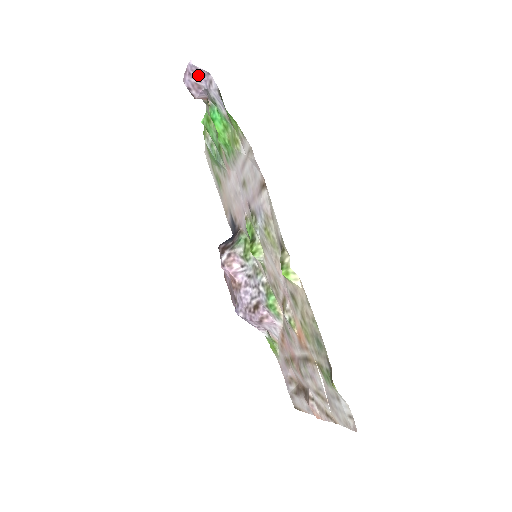
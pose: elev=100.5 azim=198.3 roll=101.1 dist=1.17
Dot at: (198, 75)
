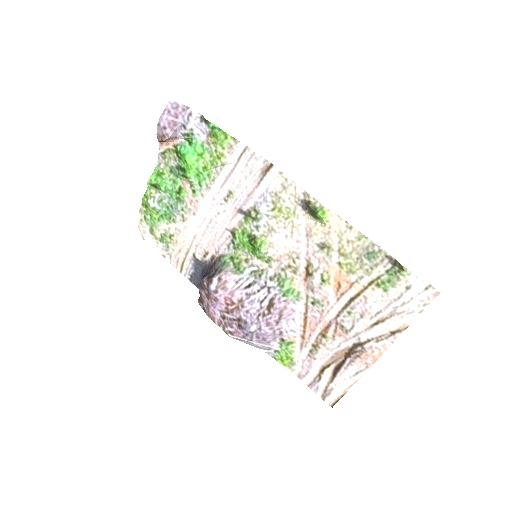
Dot at: (177, 112)
